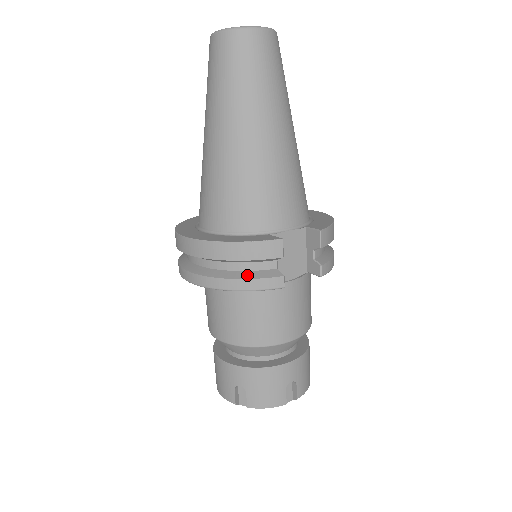
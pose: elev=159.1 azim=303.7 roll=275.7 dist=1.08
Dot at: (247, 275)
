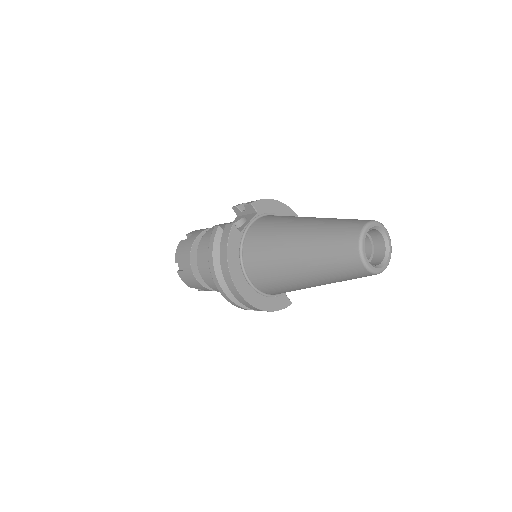
Dot at: occluded
